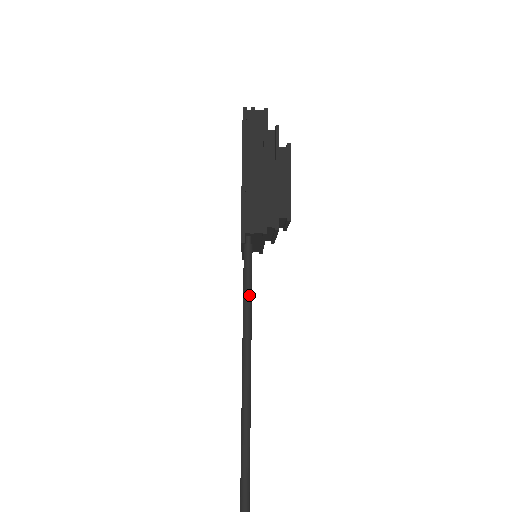
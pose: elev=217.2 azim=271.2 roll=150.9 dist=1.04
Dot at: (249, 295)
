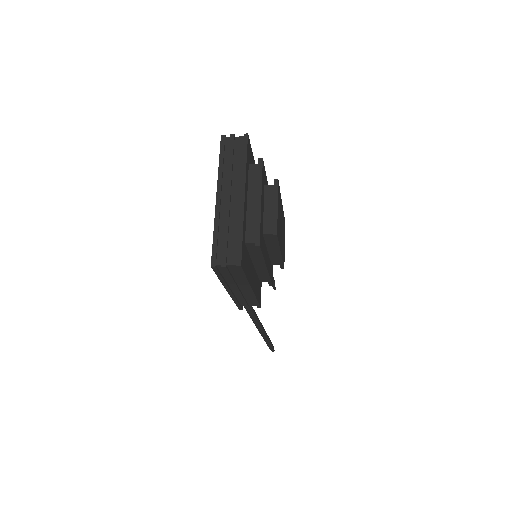
Dot at: (253, 317)
